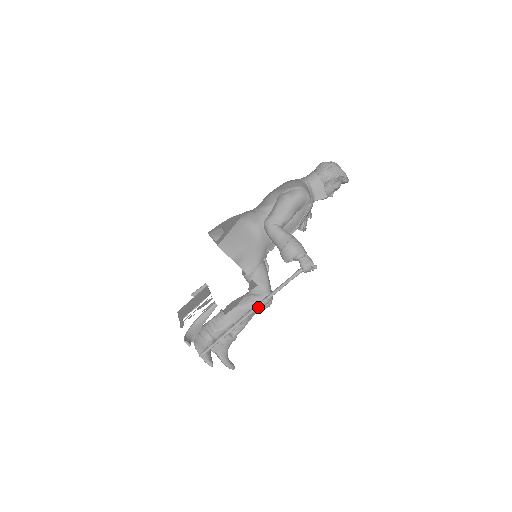
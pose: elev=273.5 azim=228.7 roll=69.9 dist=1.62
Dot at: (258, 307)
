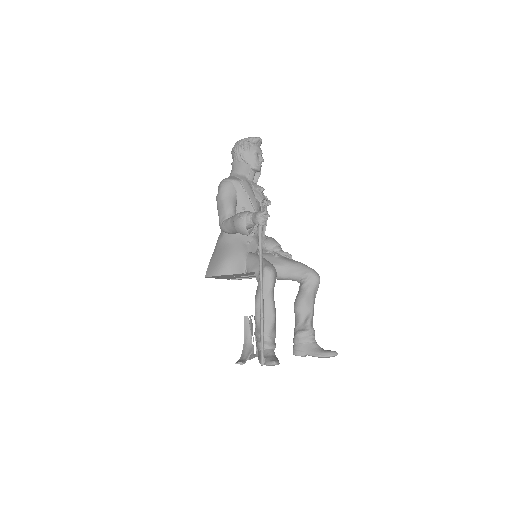
Dot at: (261, 285)
